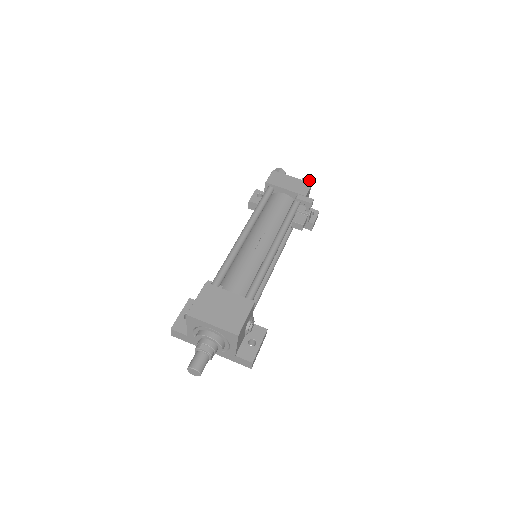
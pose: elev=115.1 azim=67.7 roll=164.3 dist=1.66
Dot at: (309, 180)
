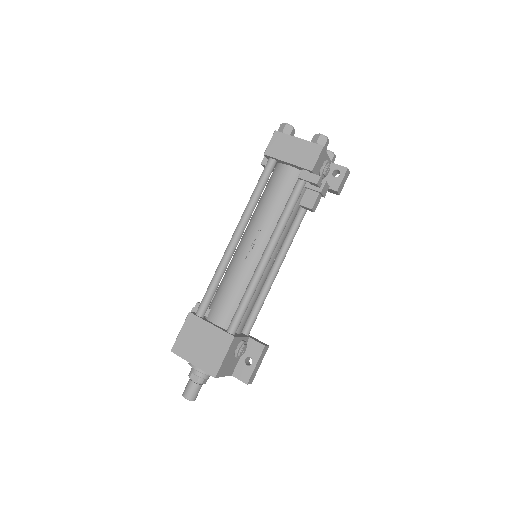
Dot at: (321, 139)
